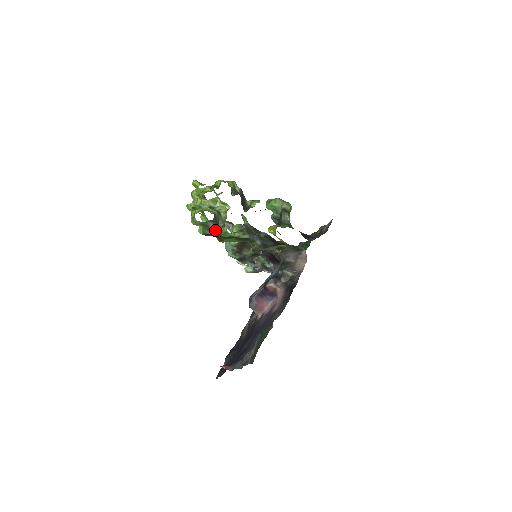
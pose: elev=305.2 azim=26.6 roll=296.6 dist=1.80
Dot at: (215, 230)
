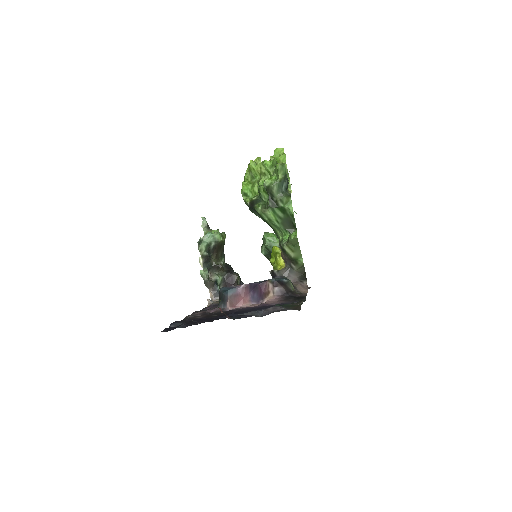
Dot at: (282, 192)
